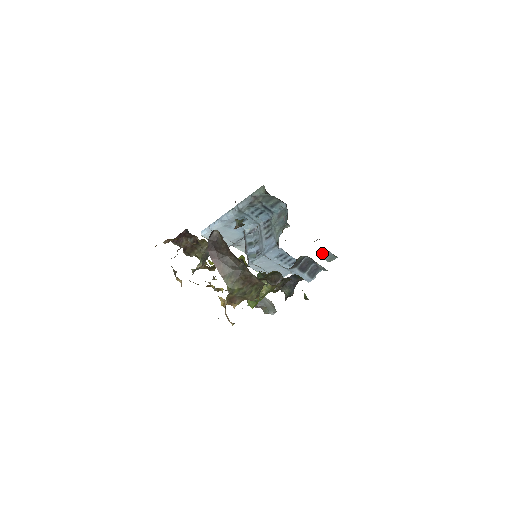
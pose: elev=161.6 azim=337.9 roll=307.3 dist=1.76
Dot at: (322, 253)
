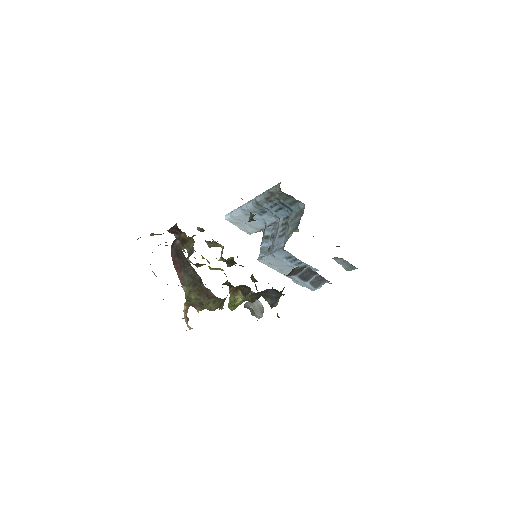
Dot at: (339, 261)
